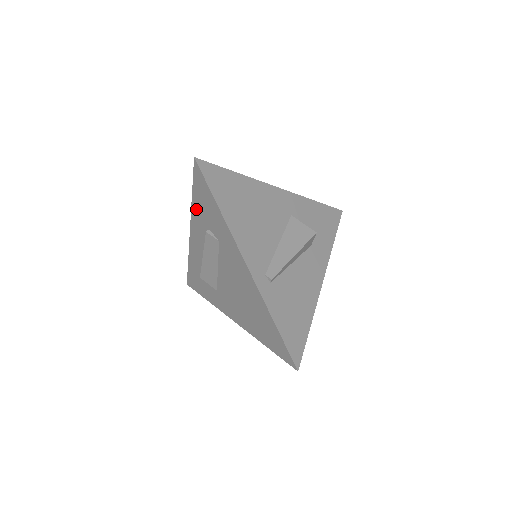
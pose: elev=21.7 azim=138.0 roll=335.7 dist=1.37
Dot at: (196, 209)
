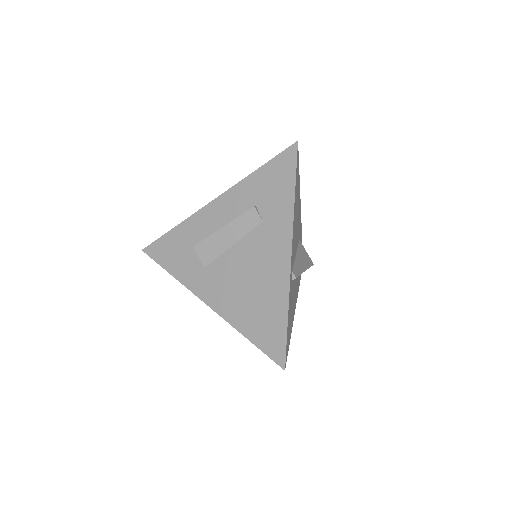
Dot at: (251, 183)
